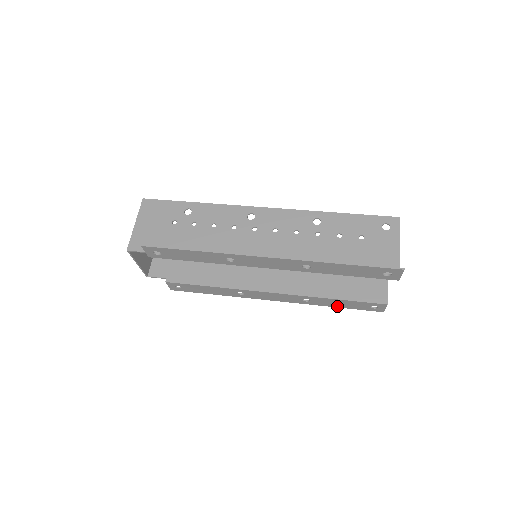
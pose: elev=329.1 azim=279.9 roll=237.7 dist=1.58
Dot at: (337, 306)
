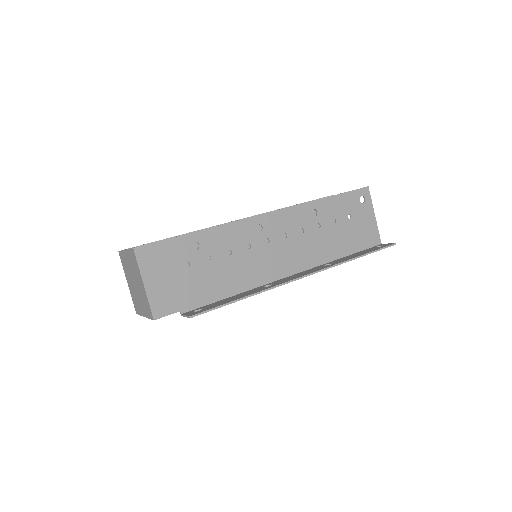
Dot at: occluded
